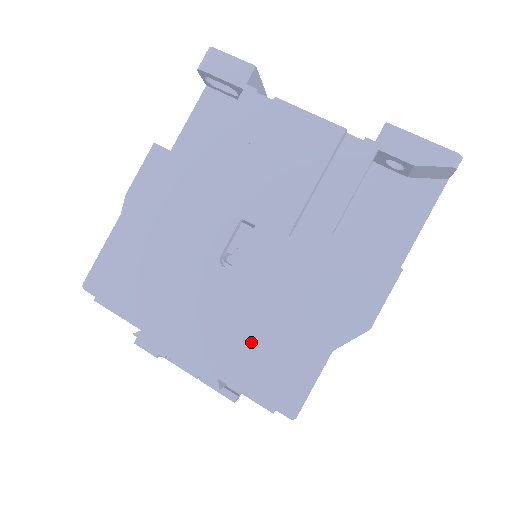
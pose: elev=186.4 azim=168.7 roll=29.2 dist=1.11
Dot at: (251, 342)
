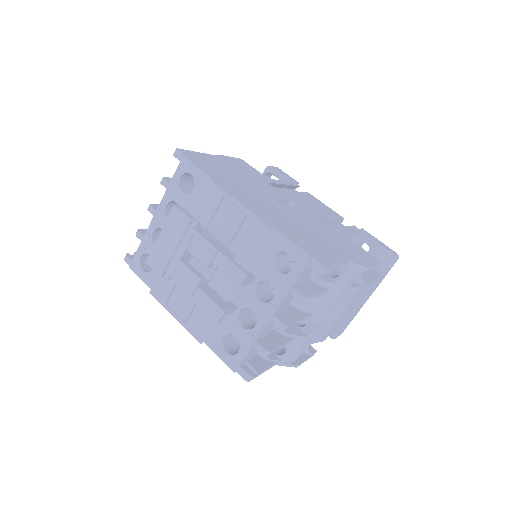
Dot at: (296, 229)
